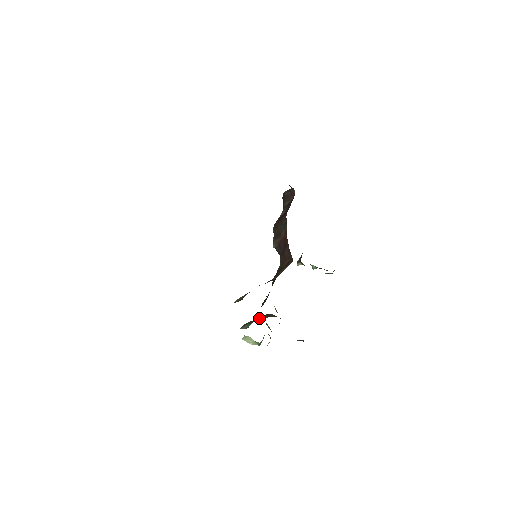
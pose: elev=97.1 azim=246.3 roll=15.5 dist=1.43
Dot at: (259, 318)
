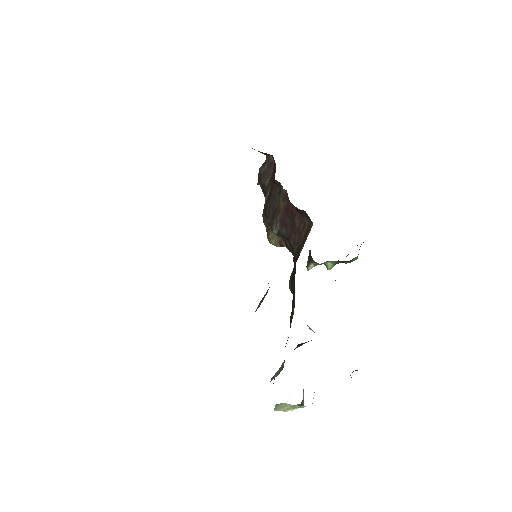
Dot at: occluded
